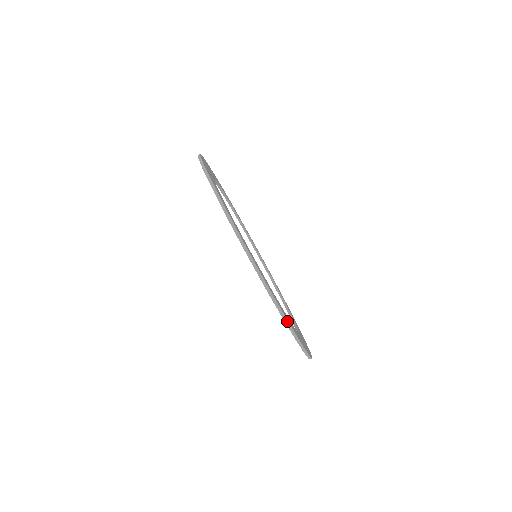
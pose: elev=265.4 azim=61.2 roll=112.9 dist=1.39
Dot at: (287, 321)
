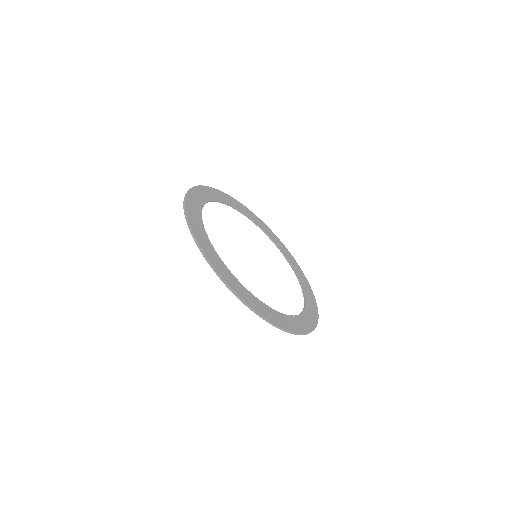
Dot at: (229, 287)
